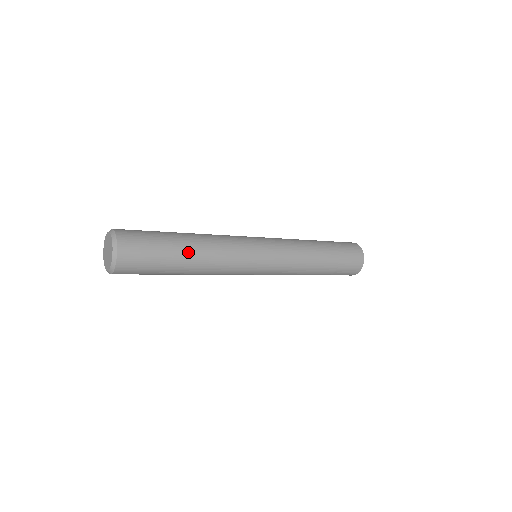
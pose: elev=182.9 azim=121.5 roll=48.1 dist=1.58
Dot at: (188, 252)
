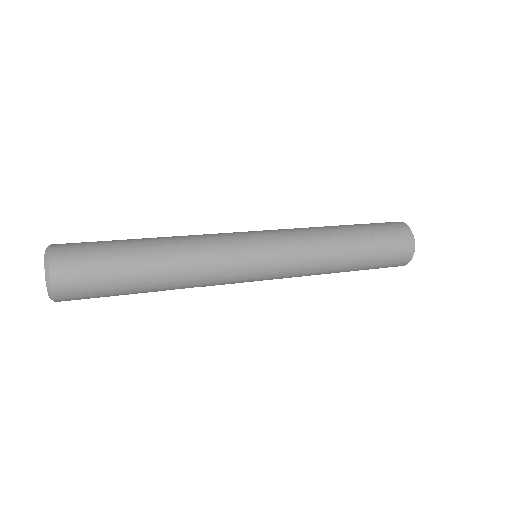
Dot at: (149, 257)
